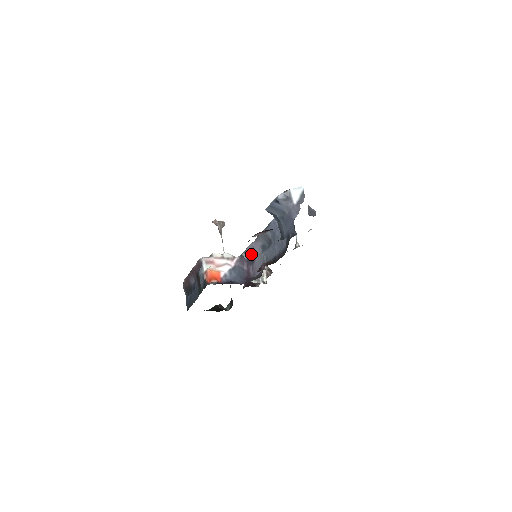
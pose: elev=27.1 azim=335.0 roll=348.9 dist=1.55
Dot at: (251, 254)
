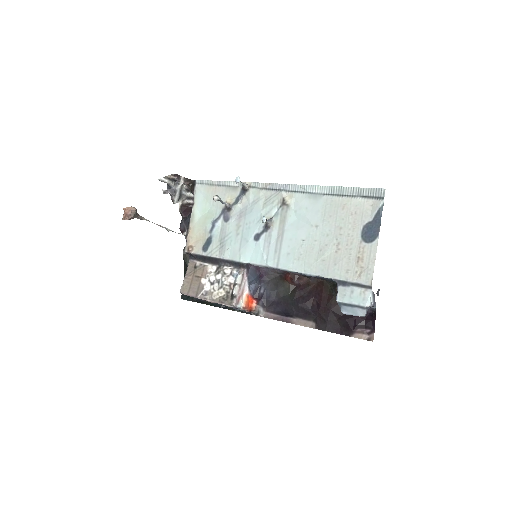
Dot at: occluded
